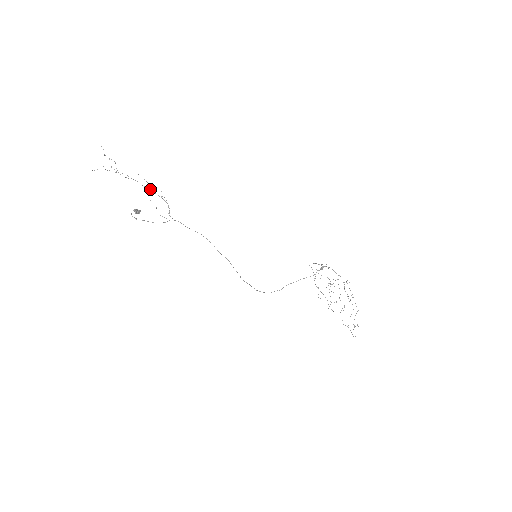
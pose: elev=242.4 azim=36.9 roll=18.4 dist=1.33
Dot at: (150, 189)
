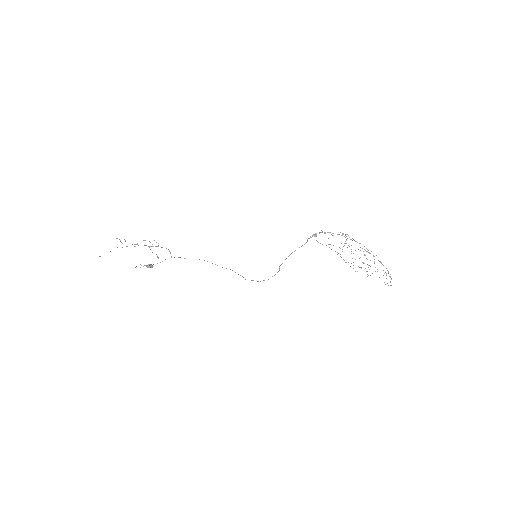
Dot at: (155, 246)
